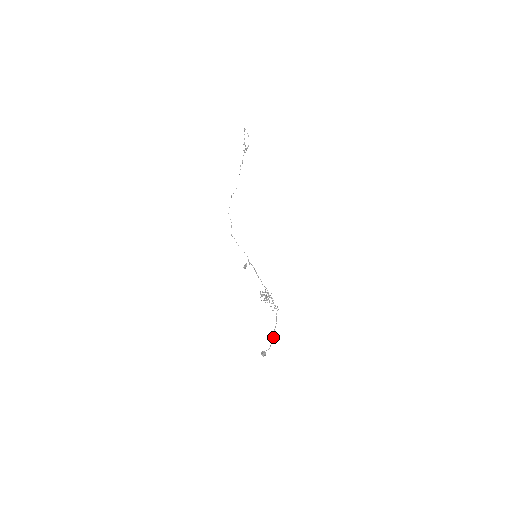
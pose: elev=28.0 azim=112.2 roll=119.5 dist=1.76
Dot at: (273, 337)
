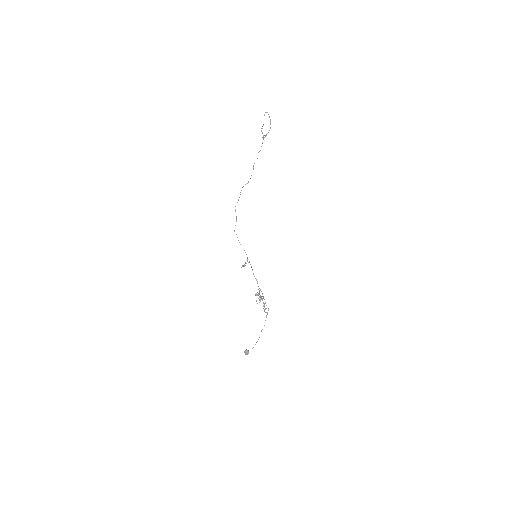
Dot at: occluded
